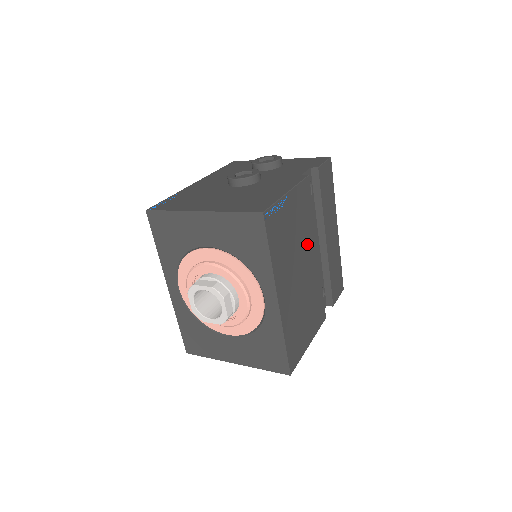
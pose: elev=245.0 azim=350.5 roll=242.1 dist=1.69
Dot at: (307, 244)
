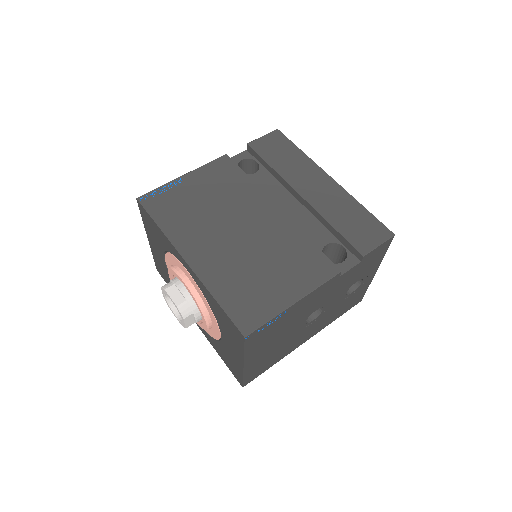
Dot at: (244, 205)
